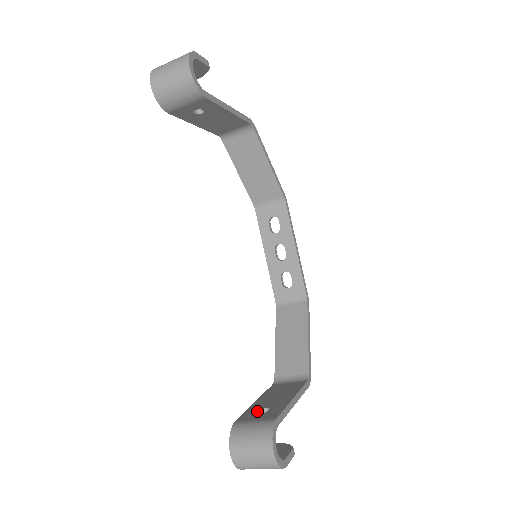
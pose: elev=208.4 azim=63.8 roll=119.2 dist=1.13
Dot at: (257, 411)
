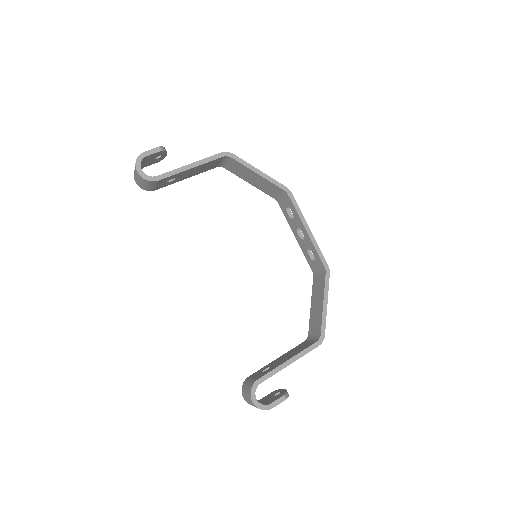
Dot at: (264, 369)
